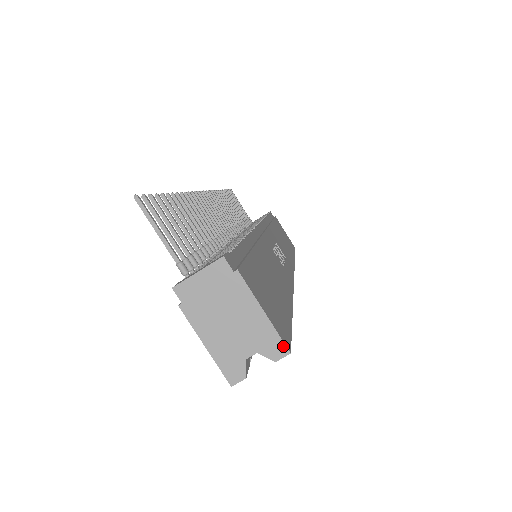
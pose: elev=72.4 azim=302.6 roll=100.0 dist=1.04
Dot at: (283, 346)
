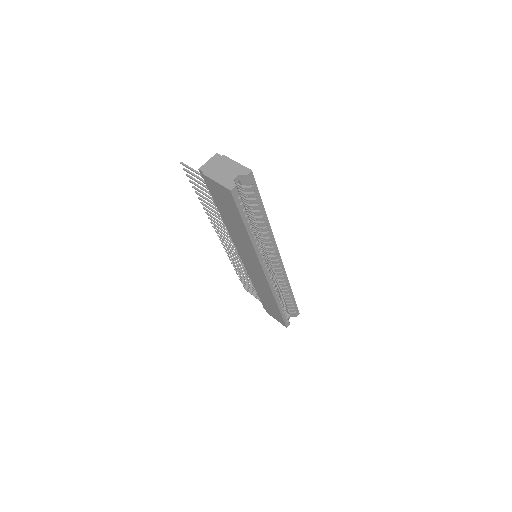
Dot at: (248, 169)
